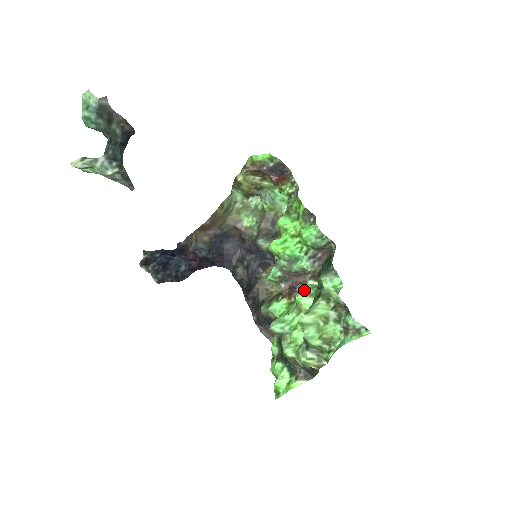
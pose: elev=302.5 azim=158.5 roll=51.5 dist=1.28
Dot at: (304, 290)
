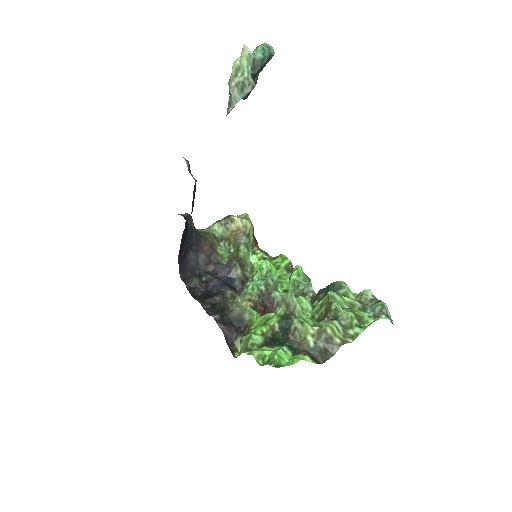
Dot at: (304, 297)
